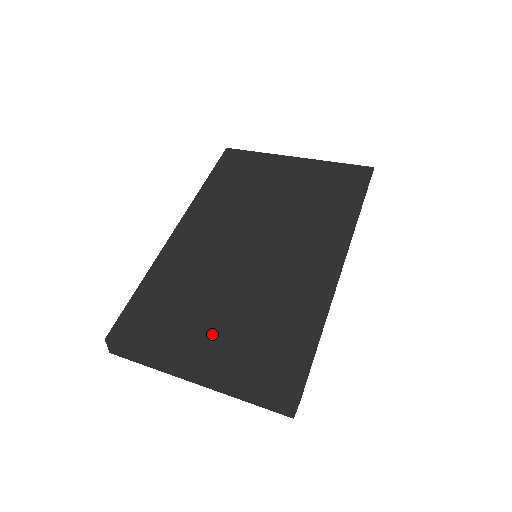
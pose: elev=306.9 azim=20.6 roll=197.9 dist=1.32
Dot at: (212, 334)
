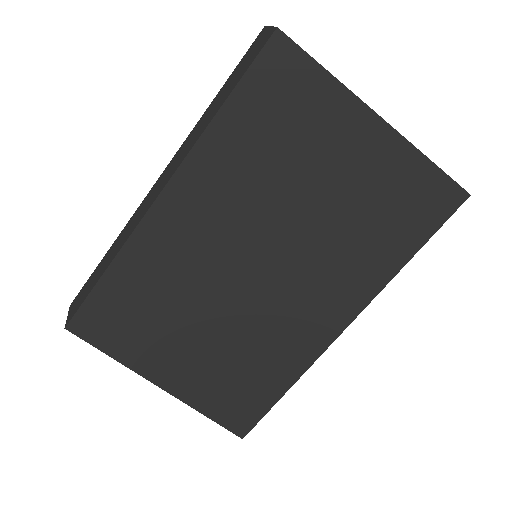
Dot at: (180, 361)
